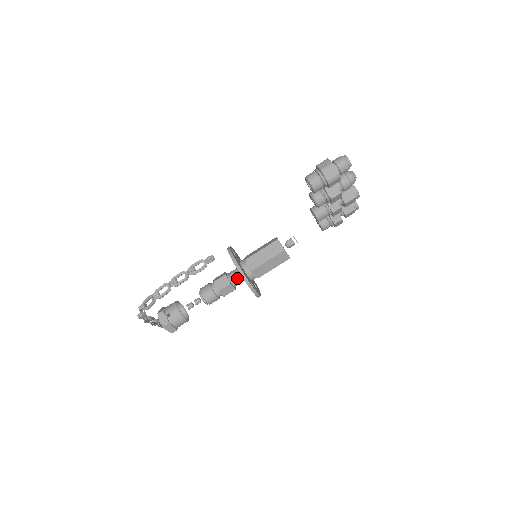
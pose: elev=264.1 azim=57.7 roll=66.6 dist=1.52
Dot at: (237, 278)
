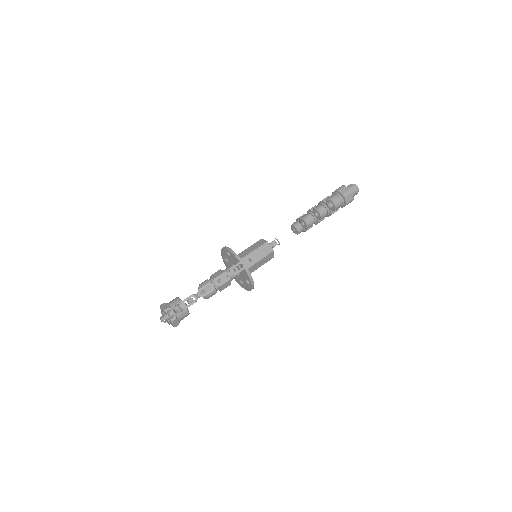
Dot at: (234, 275)
